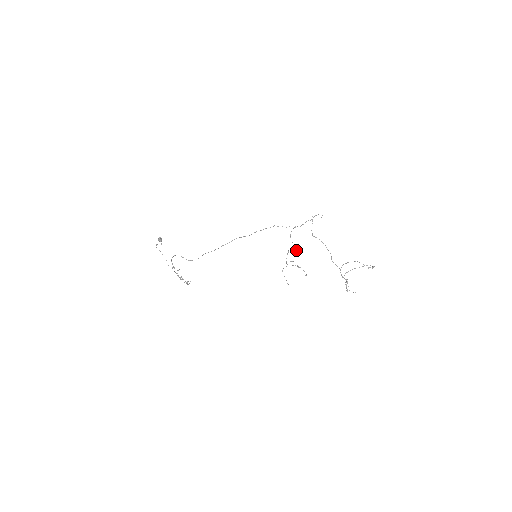
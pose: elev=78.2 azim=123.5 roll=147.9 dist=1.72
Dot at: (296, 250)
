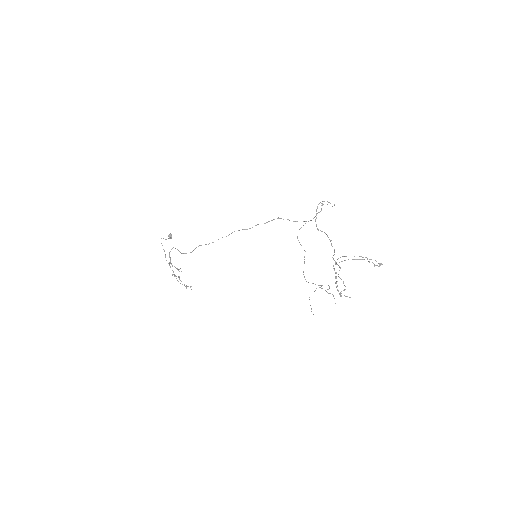
Dot at: occluded
